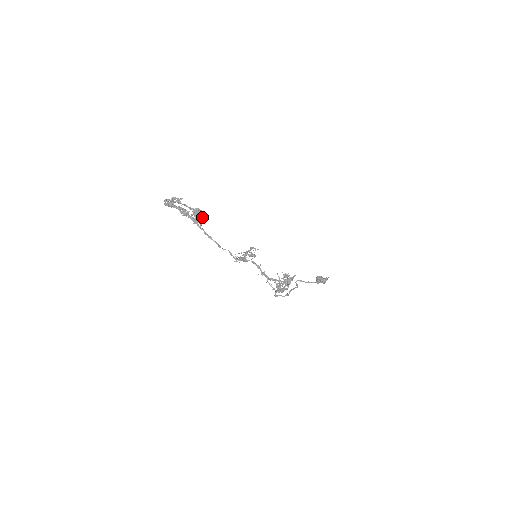
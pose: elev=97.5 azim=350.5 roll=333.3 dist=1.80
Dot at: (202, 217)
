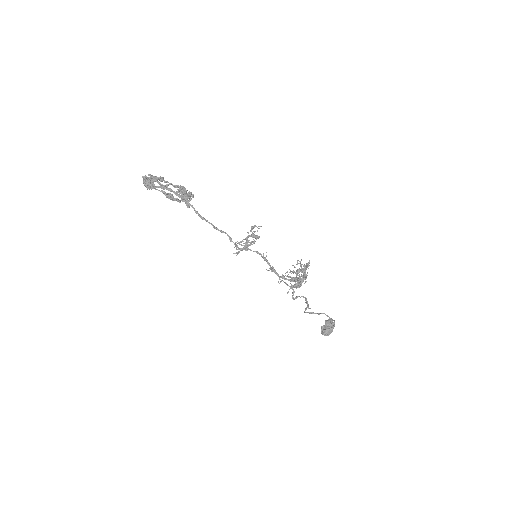
Dot at: (188, 201)
